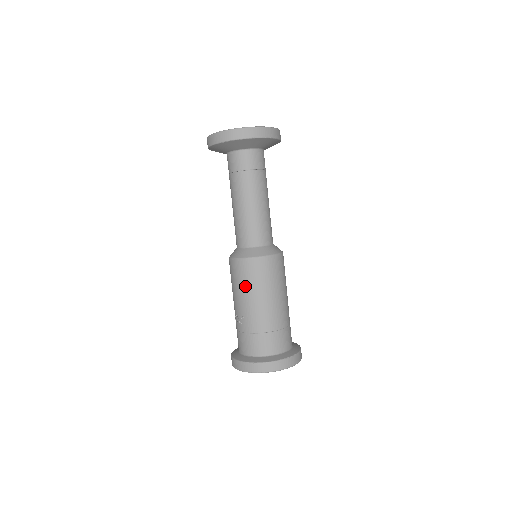
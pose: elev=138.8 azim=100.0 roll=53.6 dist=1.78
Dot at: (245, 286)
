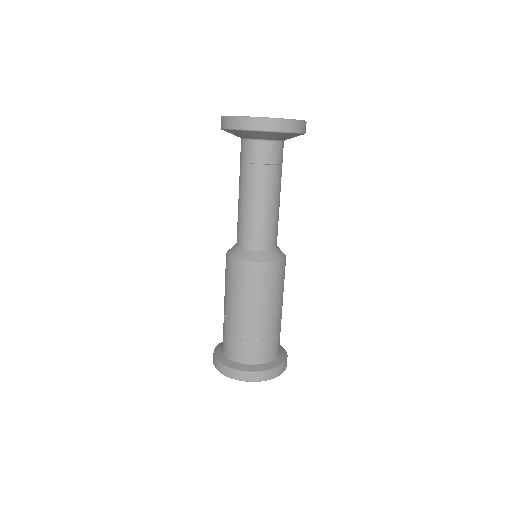
Dot at: (233, 289)
